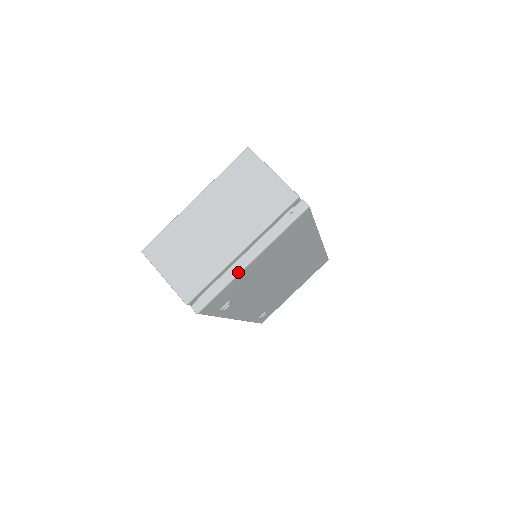
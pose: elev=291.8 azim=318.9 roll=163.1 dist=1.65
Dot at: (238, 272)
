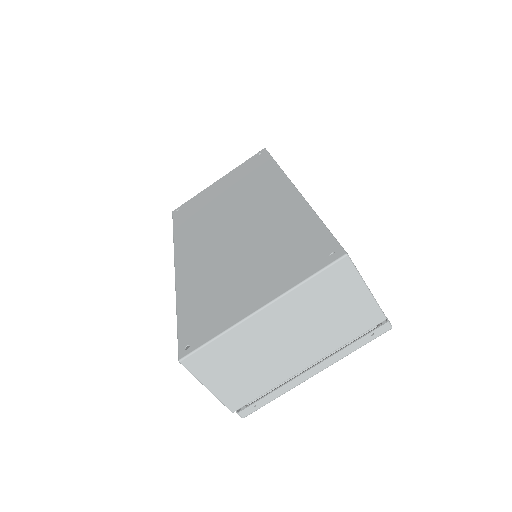
Dot at: (297, 385)
